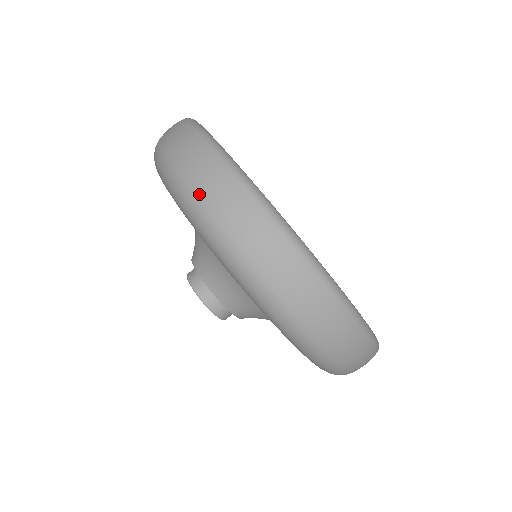
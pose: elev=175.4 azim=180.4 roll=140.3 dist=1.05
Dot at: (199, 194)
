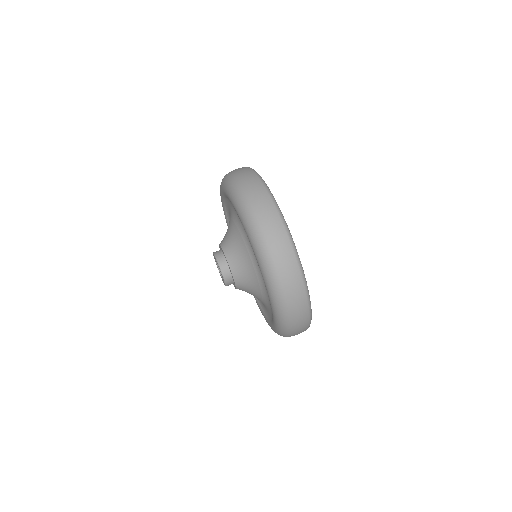
Dot at: (260, 221)
